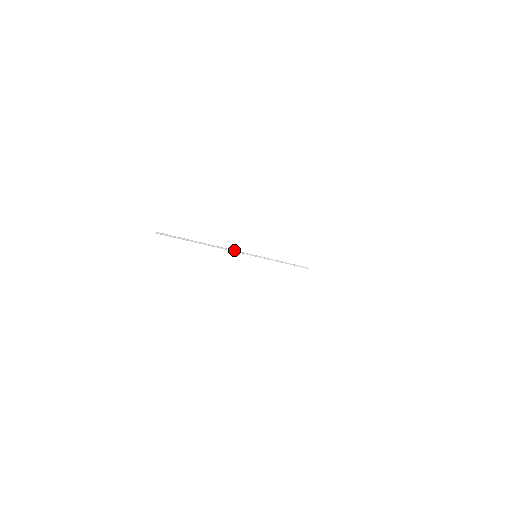
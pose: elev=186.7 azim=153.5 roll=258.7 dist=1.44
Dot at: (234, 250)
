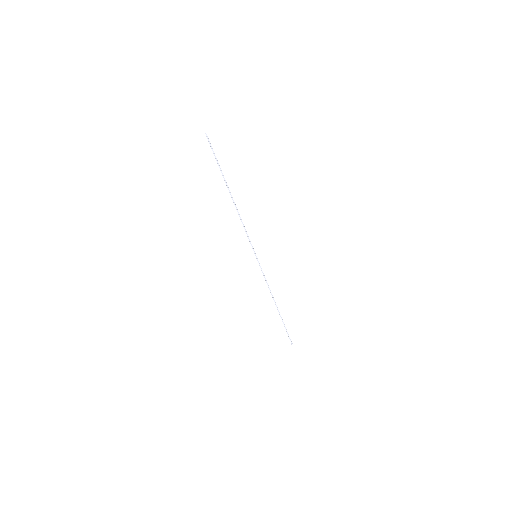
Dot at: occluded
